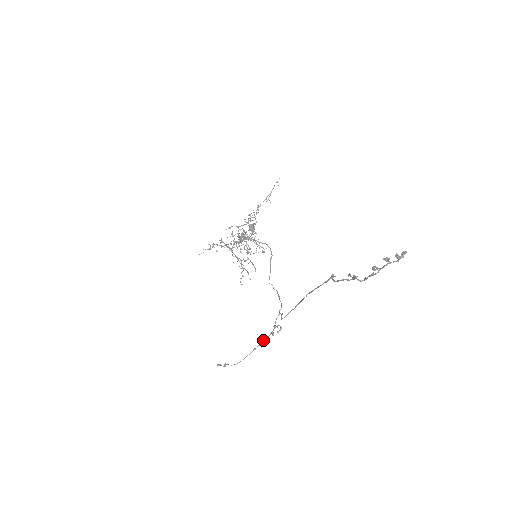
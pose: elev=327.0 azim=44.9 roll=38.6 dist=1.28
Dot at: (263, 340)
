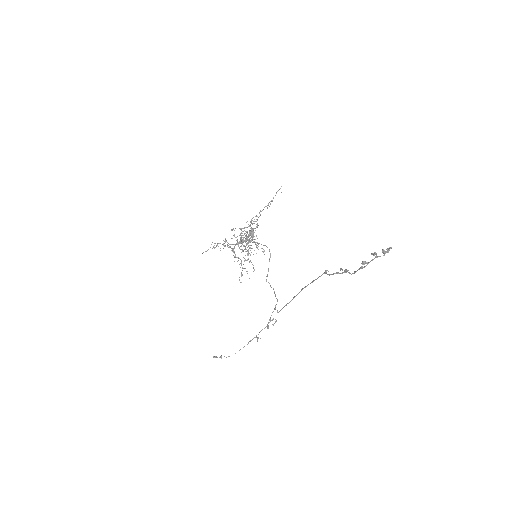
Dot at: (259, 332)
